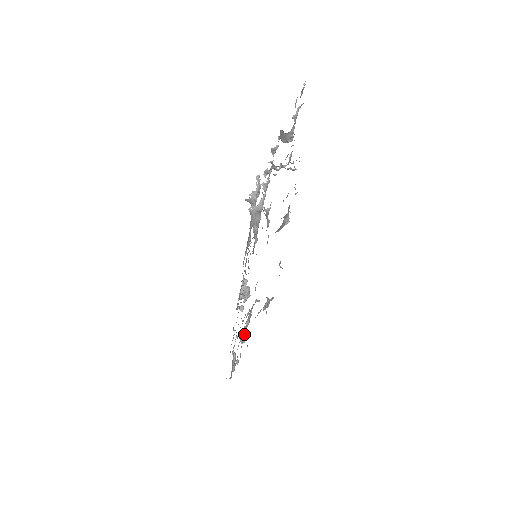
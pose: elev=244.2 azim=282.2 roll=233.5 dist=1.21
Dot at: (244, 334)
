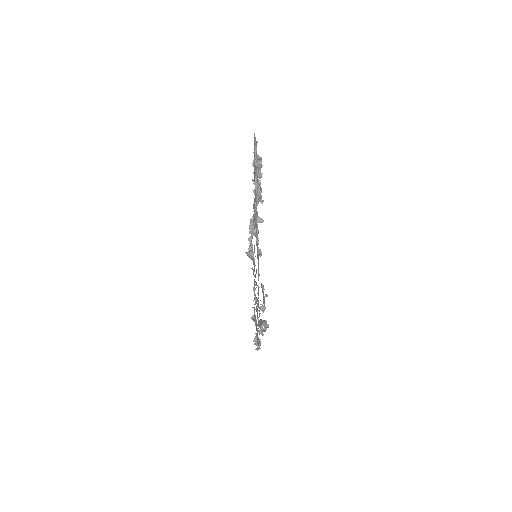
Dot at: (255, 220)
